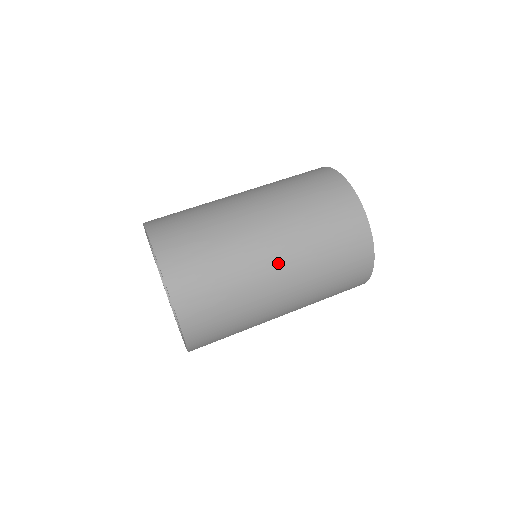
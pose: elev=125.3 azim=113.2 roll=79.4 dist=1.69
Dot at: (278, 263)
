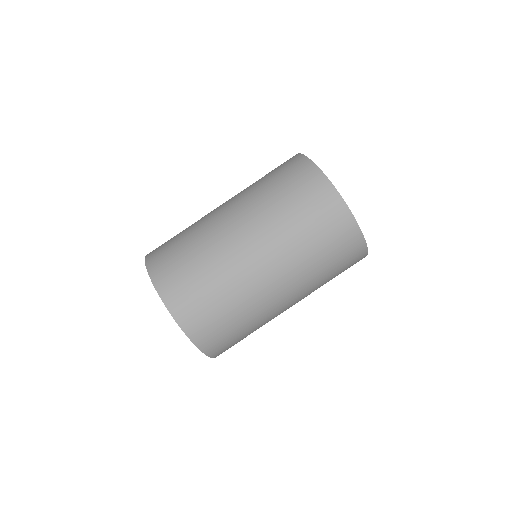
Dot at: occluded
